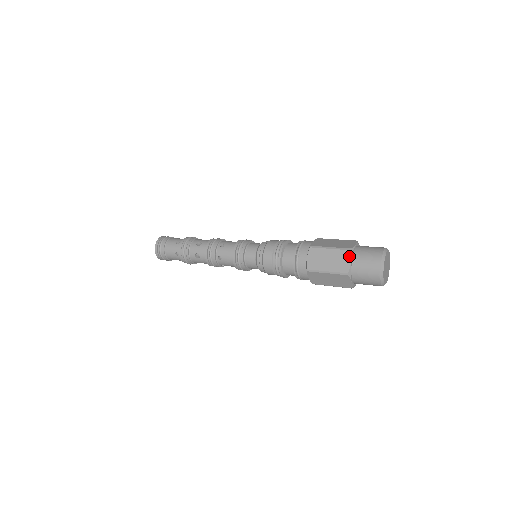
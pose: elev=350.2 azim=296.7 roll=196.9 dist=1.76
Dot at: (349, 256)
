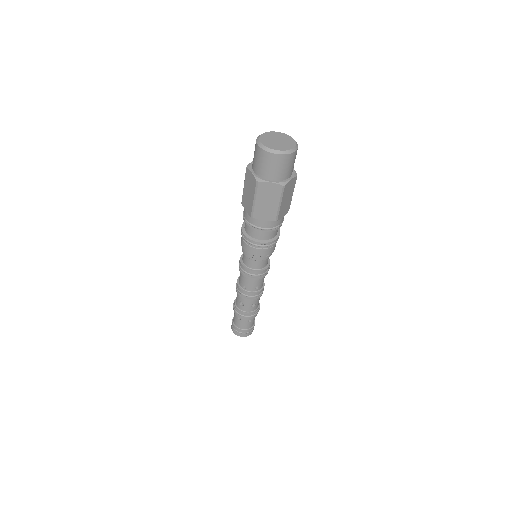
Dot at: occluded
